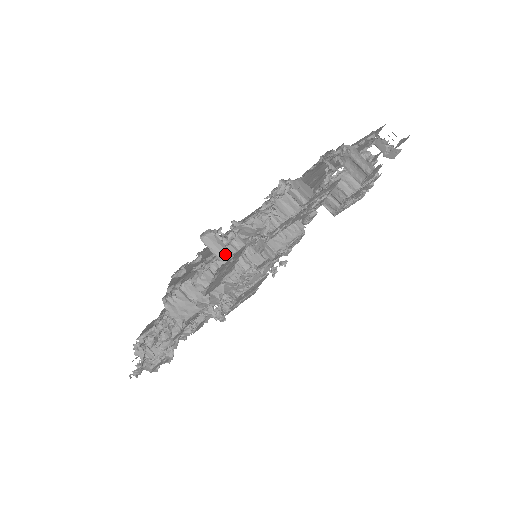
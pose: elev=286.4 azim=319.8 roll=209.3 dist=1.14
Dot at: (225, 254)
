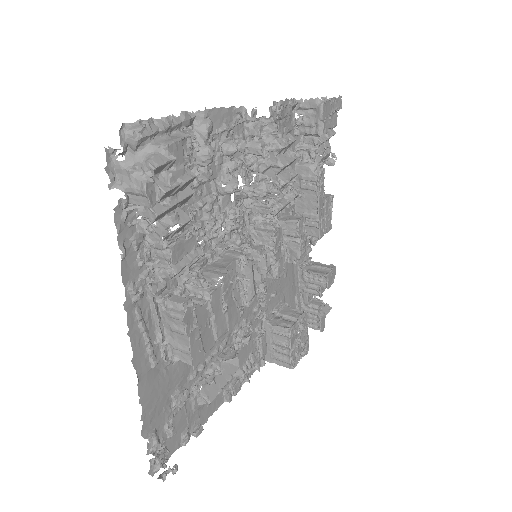
Dot at: occluded
